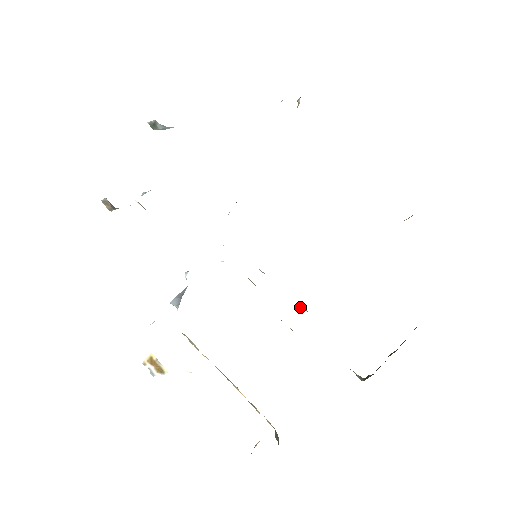
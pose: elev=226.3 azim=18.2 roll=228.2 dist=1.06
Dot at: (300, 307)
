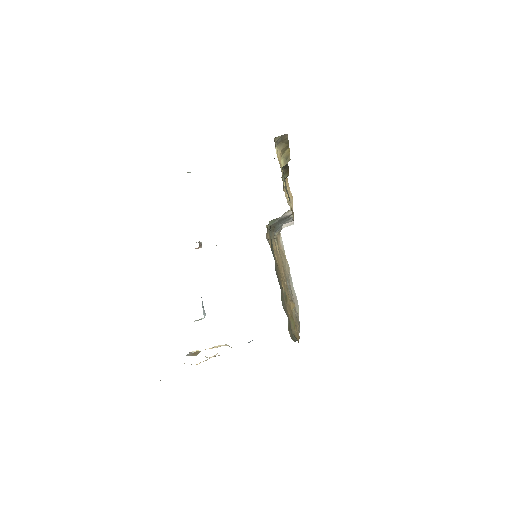
Dot at: occluded
